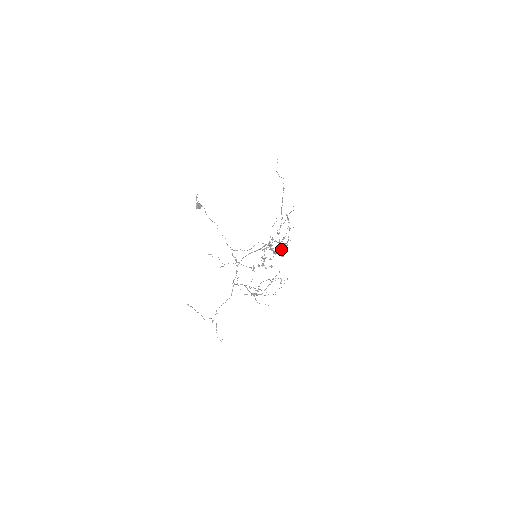
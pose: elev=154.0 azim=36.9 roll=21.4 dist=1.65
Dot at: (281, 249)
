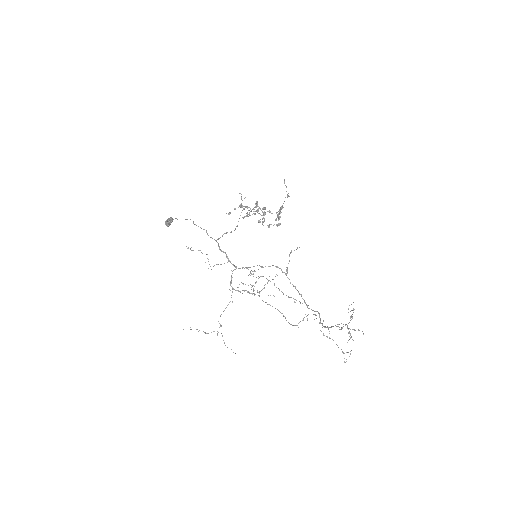
Dot at: (320, 318)
